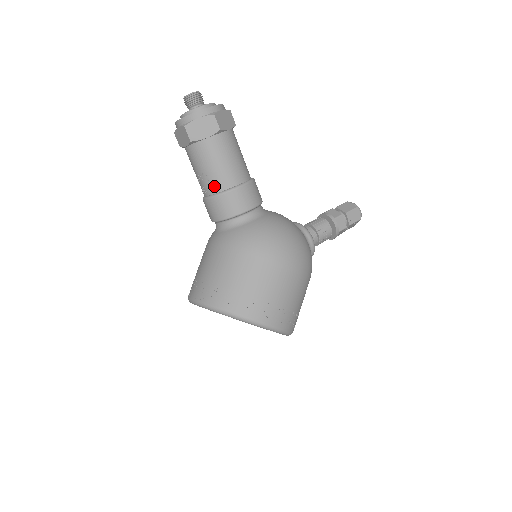
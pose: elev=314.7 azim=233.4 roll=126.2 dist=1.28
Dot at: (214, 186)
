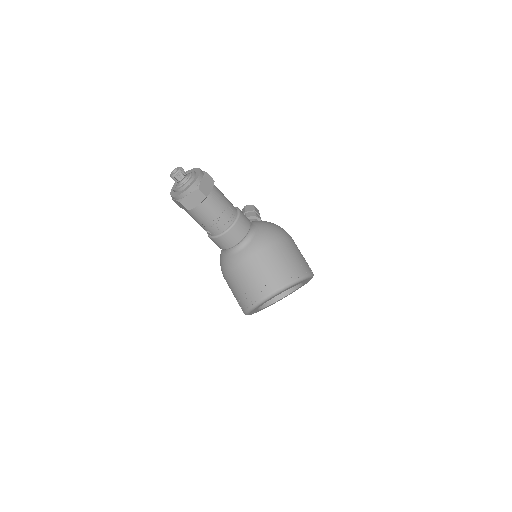
Dot at: (229, 219)
